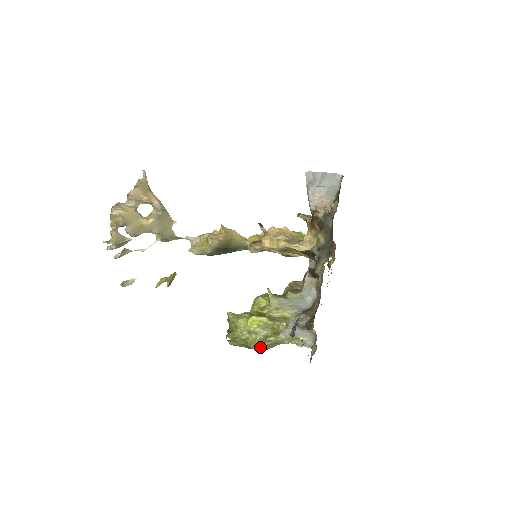
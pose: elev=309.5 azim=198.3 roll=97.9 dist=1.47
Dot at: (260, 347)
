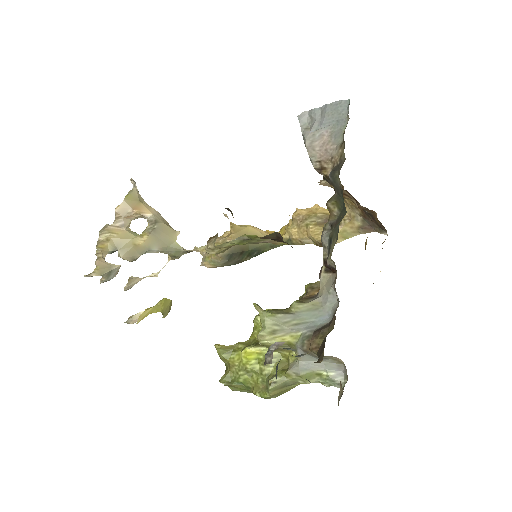
Dot at: (264, 393)
